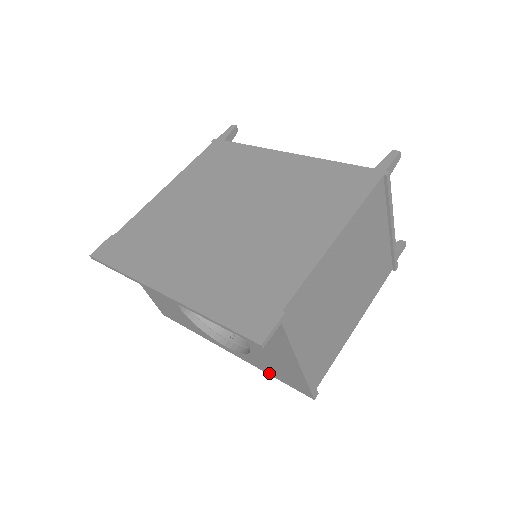
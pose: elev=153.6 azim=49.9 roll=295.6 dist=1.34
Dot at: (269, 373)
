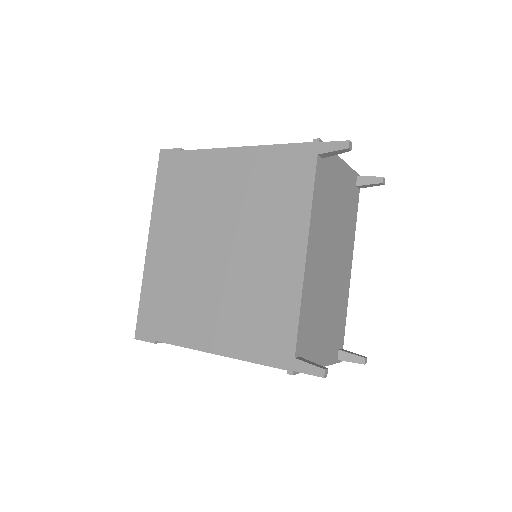
Dot at: occluded
